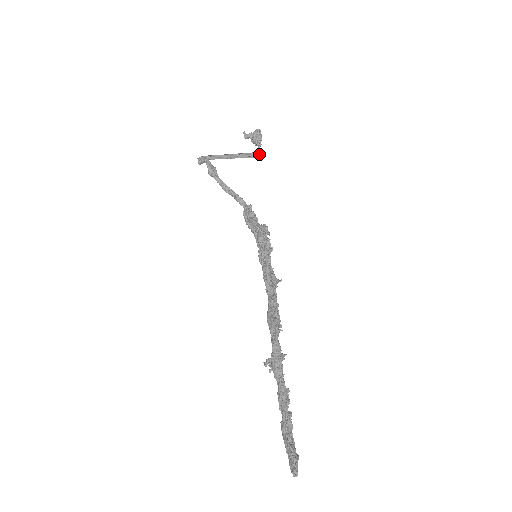
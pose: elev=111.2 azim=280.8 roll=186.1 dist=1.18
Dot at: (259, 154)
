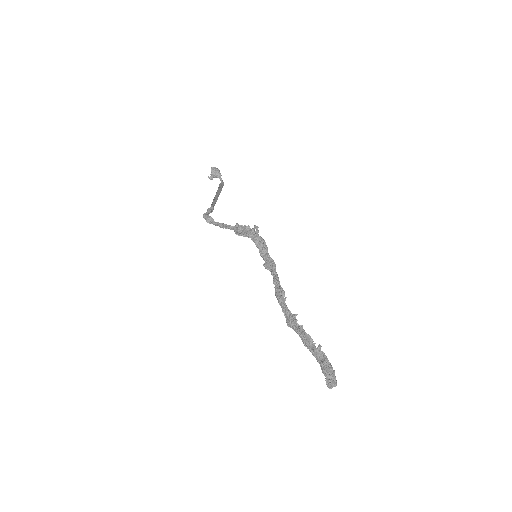
Dot at: (221, 185)
